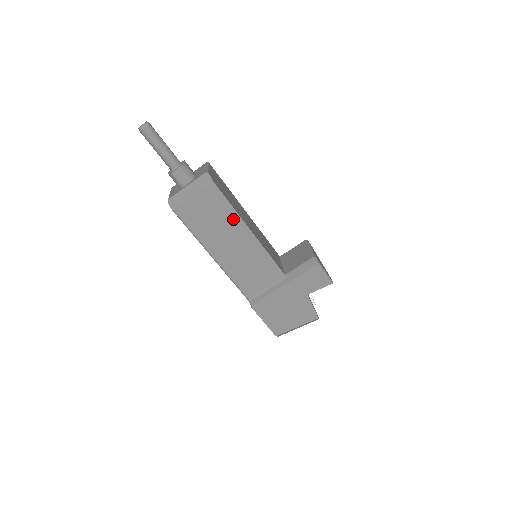
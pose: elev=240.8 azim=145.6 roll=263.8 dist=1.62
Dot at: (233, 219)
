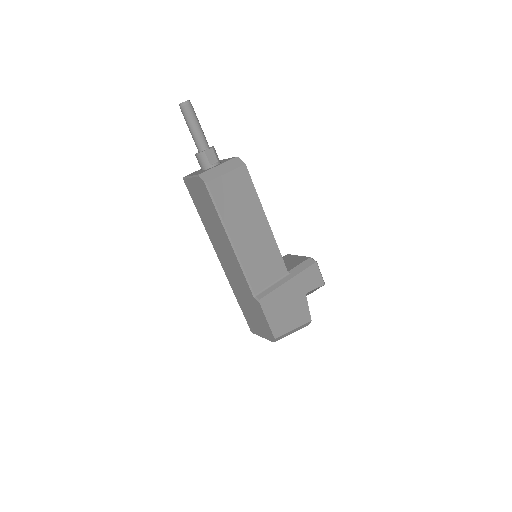
Dot at: (255, 205)
